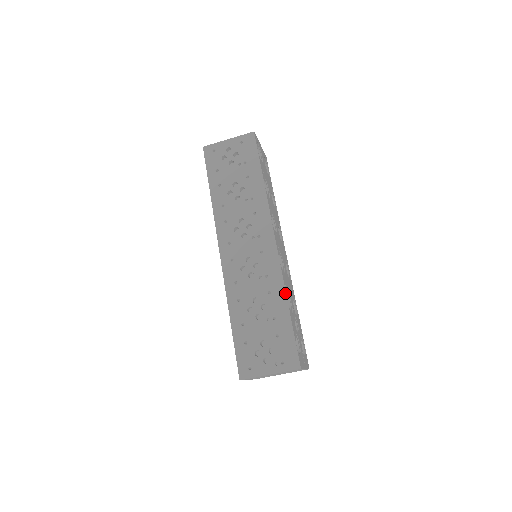
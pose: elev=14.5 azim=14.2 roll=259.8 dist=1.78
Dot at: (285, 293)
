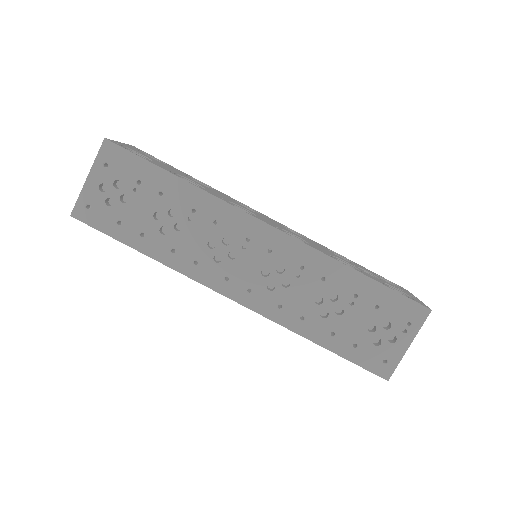
Dot at: (339, 263)
